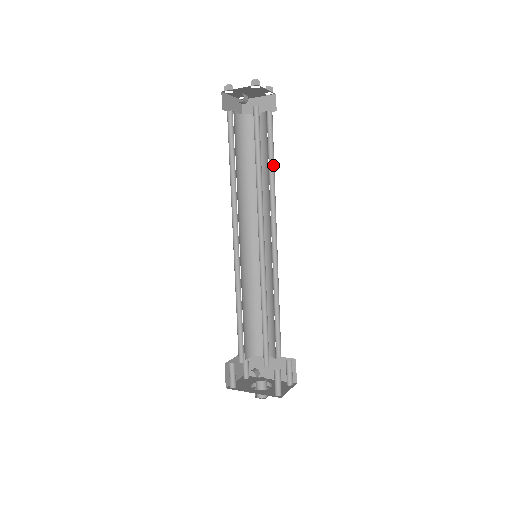
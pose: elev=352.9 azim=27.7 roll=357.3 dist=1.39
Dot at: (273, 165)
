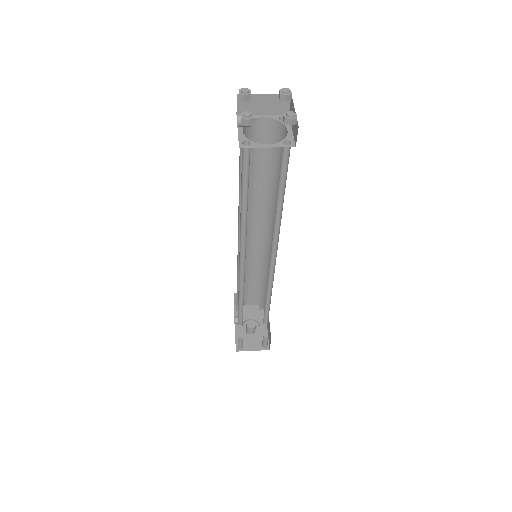
Dot at: occluded
